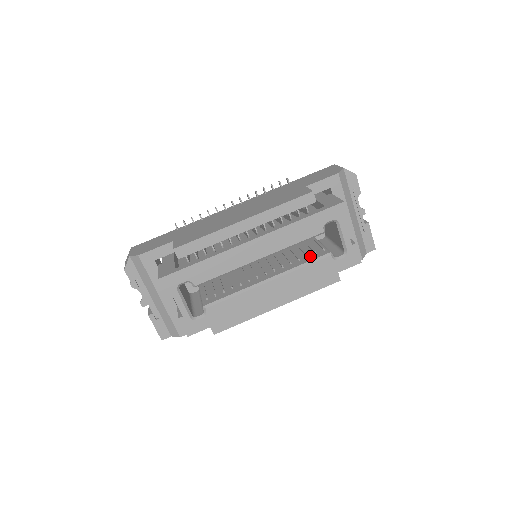
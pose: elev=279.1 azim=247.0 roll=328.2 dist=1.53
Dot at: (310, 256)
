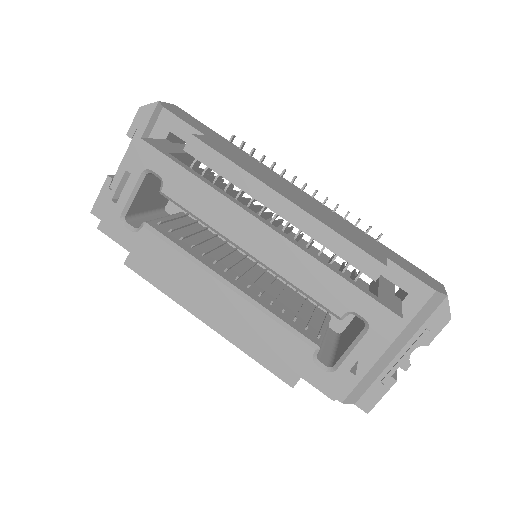
Dot at: (297, 322)
